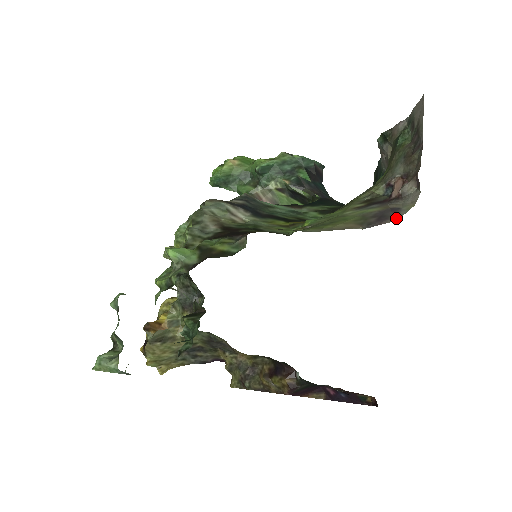
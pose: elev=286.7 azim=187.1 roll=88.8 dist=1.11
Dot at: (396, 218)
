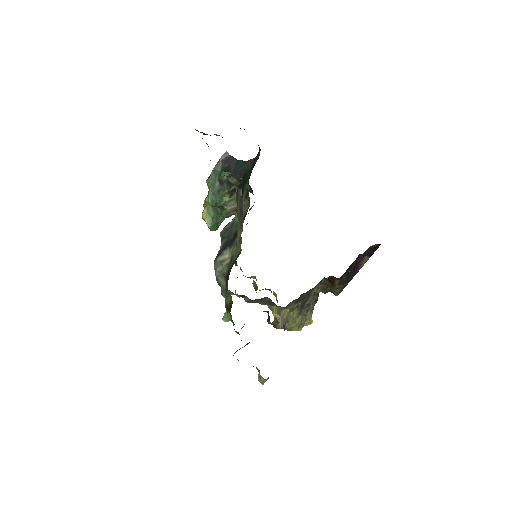
Dot at: (243, 207)
